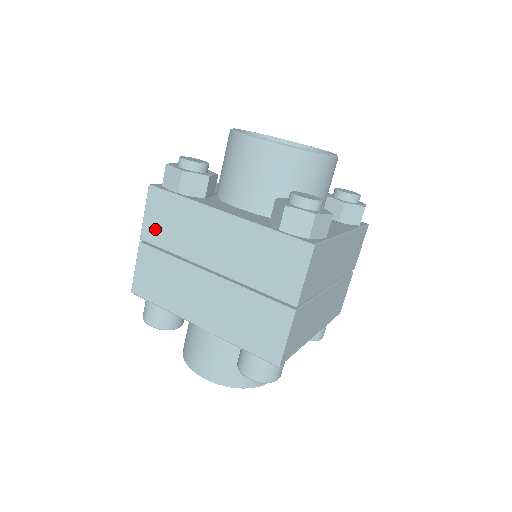
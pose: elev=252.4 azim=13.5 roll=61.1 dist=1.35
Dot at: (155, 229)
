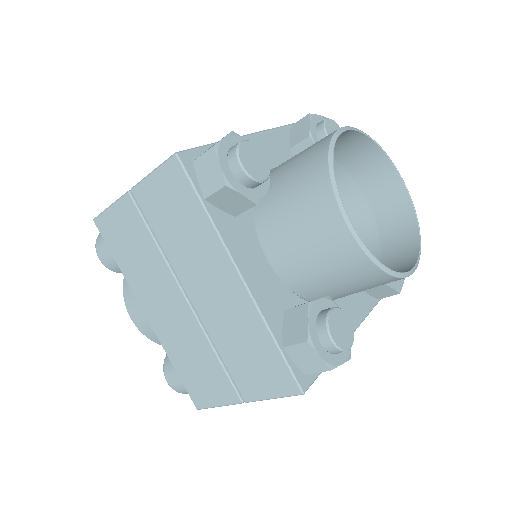
Dot at: (154, 202)
